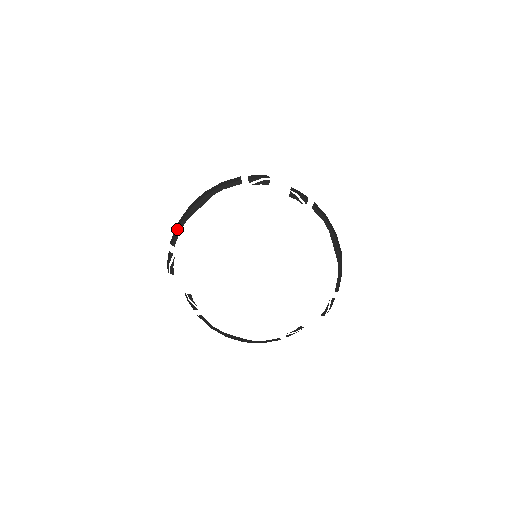
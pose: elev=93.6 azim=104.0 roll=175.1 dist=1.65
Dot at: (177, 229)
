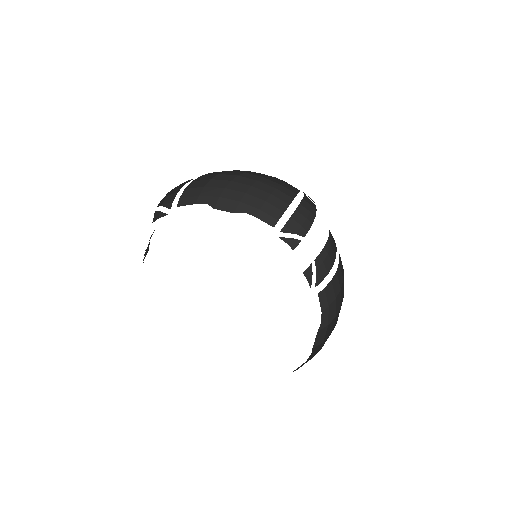
Dot at: (196, 196)
